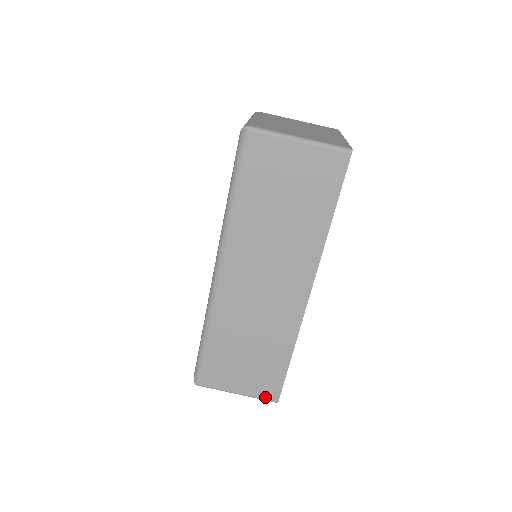
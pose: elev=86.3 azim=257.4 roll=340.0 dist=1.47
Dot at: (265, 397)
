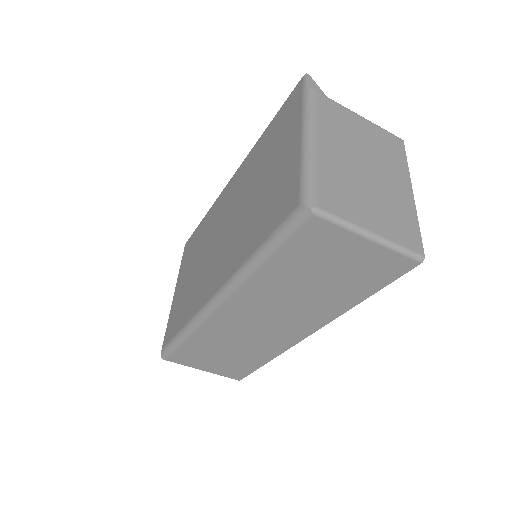
Dot at: (229, 376)
